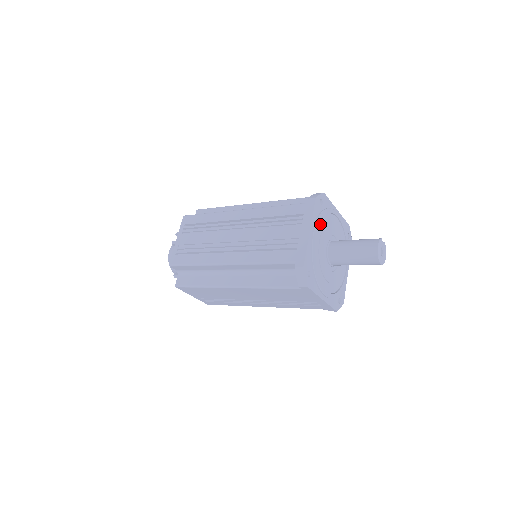
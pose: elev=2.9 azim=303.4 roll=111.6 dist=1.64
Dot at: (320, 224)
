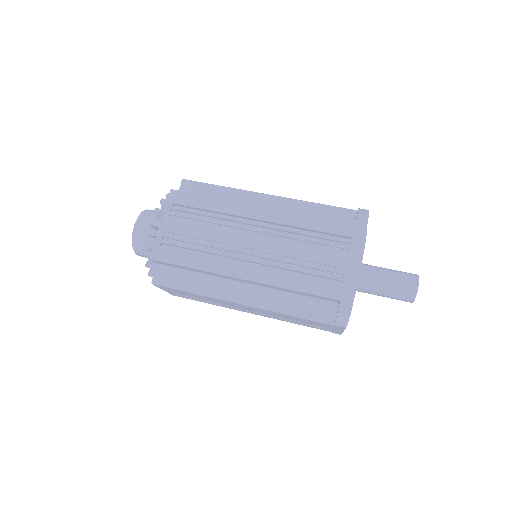
Dot at: occluded
